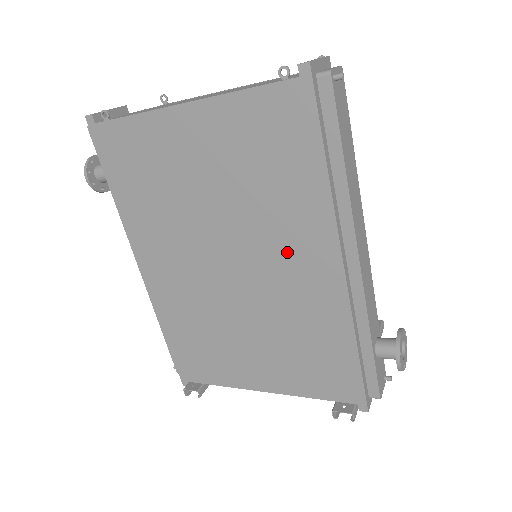
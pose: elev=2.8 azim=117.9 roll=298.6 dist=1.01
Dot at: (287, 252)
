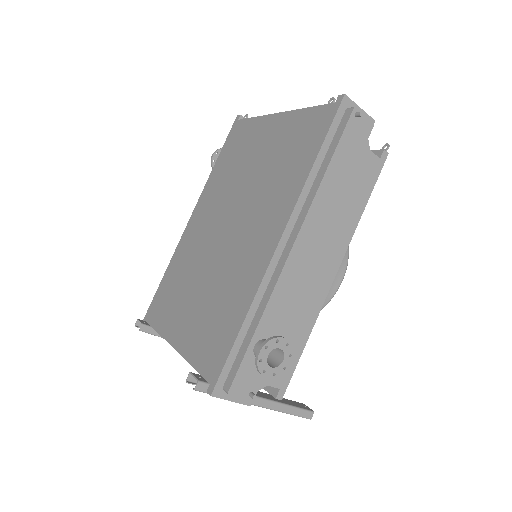
Dot at: (259, 223)
